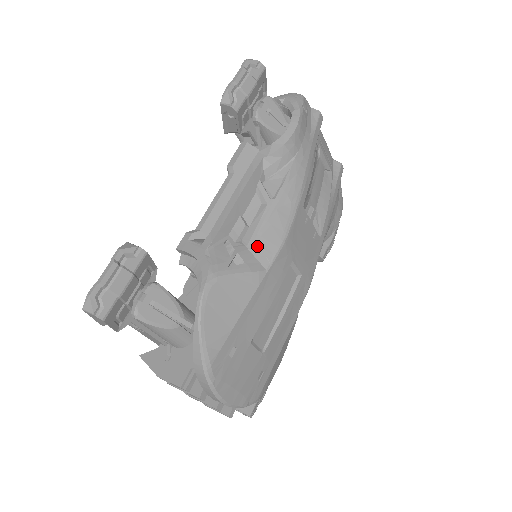
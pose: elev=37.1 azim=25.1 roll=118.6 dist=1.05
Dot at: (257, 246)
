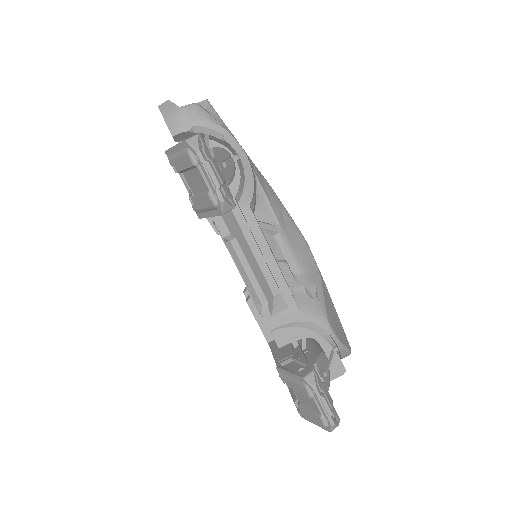
Dot at: (304, 266)
